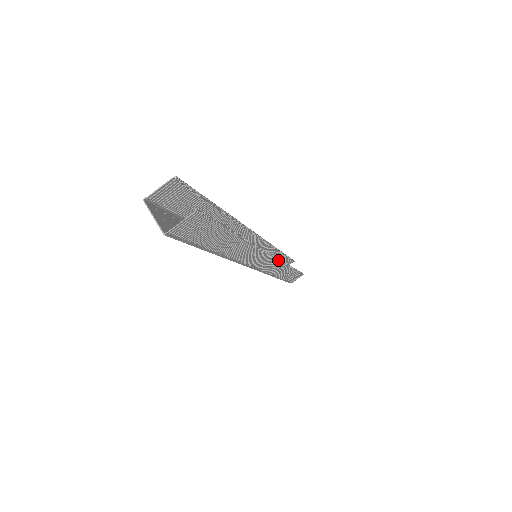
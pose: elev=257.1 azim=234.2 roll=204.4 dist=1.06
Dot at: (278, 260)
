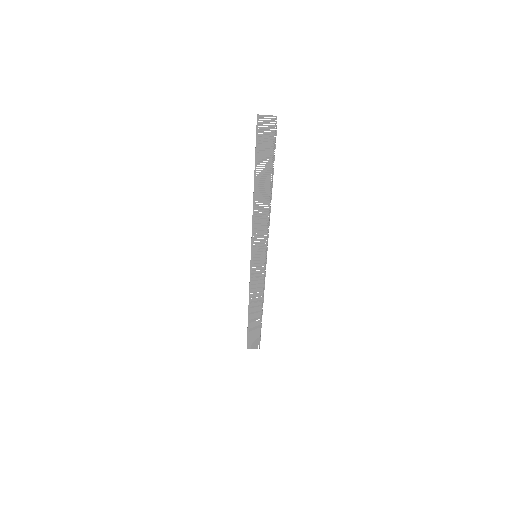
Dot at: (265, 274)
